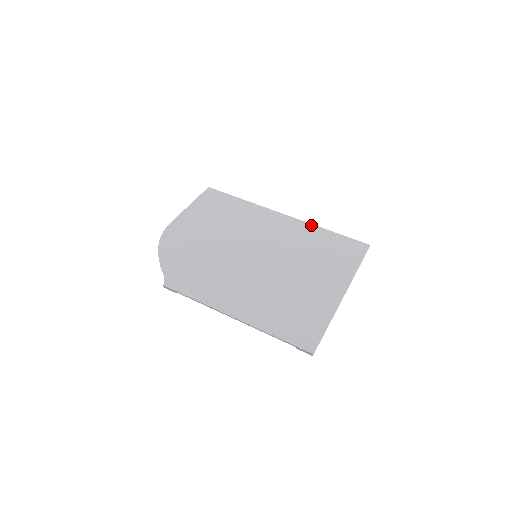
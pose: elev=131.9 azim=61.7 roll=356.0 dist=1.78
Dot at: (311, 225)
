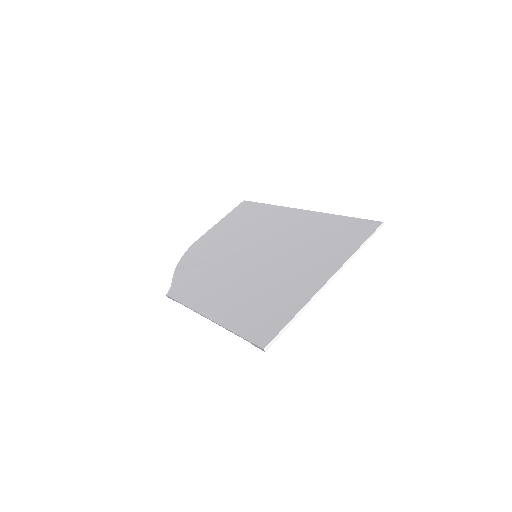
Dot at: (324, 214)
